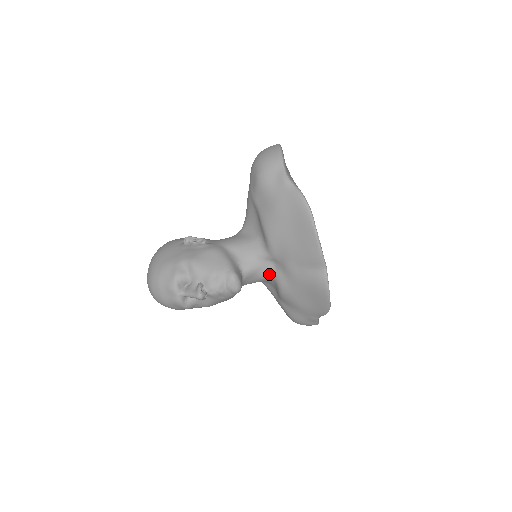
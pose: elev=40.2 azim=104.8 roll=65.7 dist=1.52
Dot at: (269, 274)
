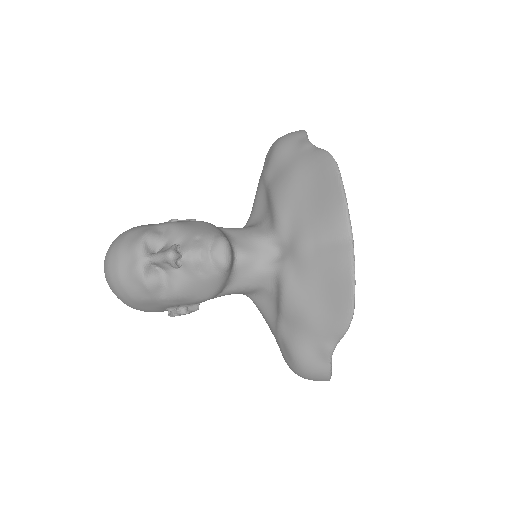
Dot at: (271, 266)
